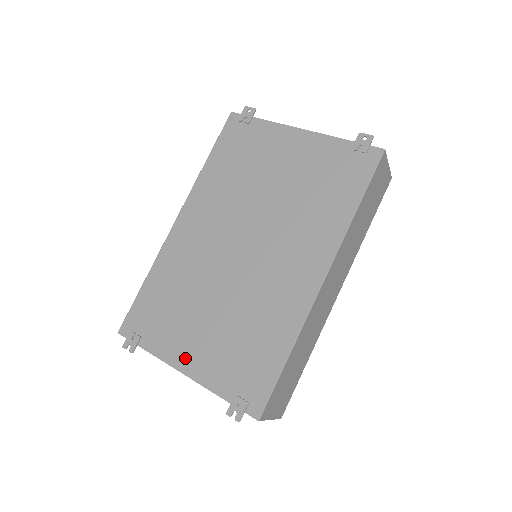
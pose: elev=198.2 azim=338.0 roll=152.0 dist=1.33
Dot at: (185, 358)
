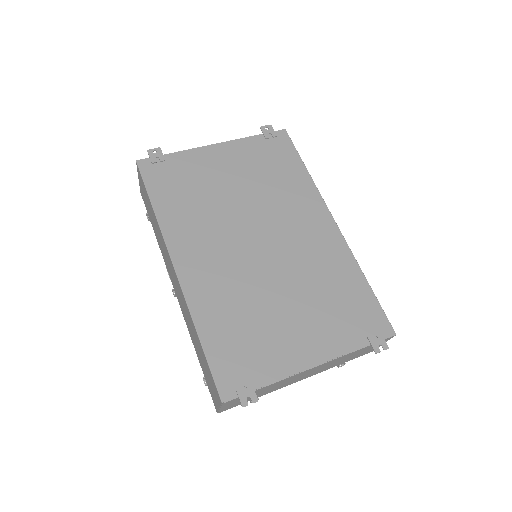
Dot at: (306, 354)
